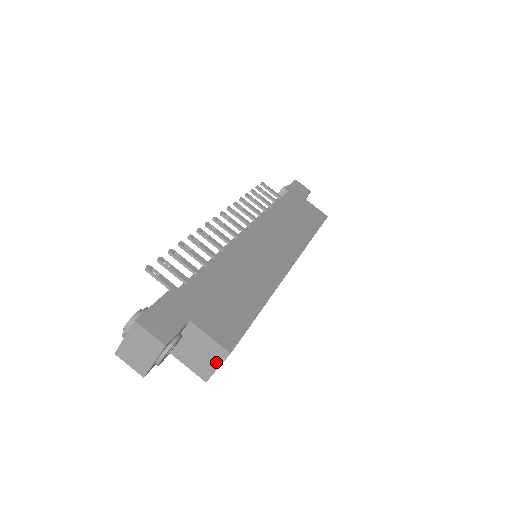
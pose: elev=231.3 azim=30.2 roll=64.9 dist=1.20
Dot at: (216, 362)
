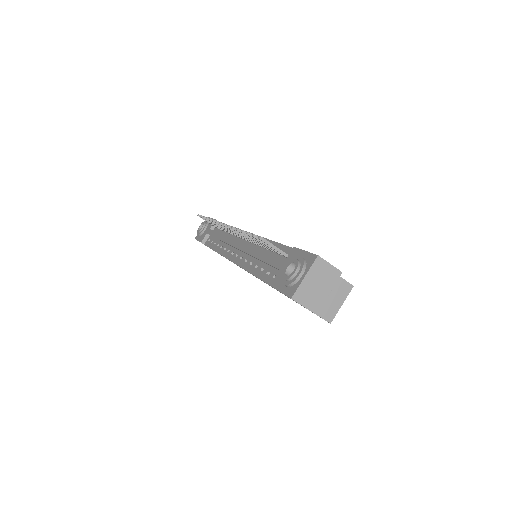
Dot at: (341, 299)
